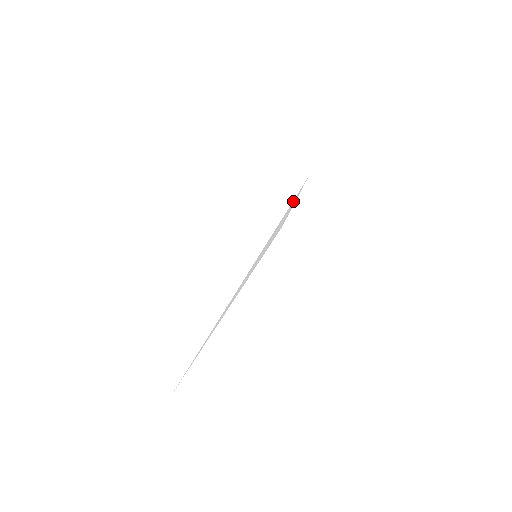
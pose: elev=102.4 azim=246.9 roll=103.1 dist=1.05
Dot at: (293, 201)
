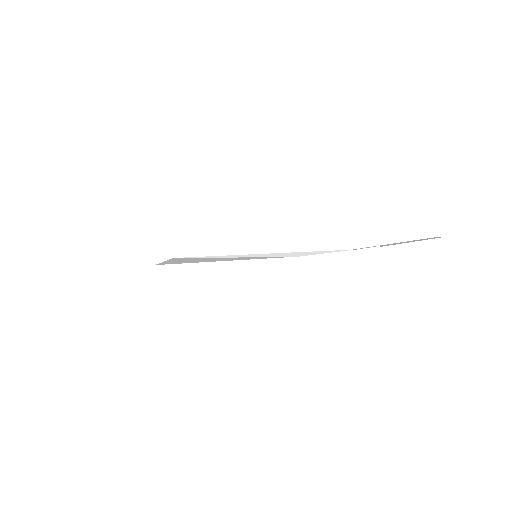
Dot at: (325, 251)
